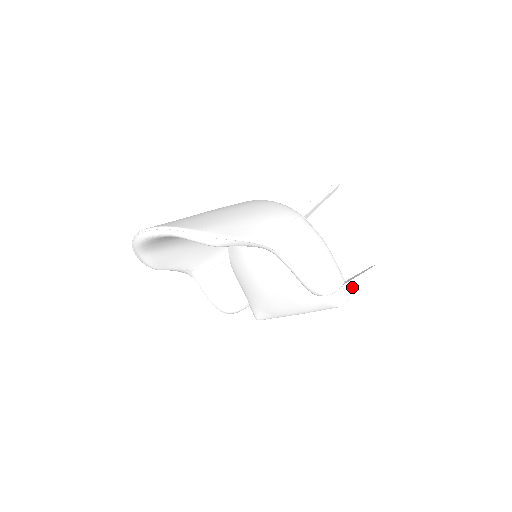
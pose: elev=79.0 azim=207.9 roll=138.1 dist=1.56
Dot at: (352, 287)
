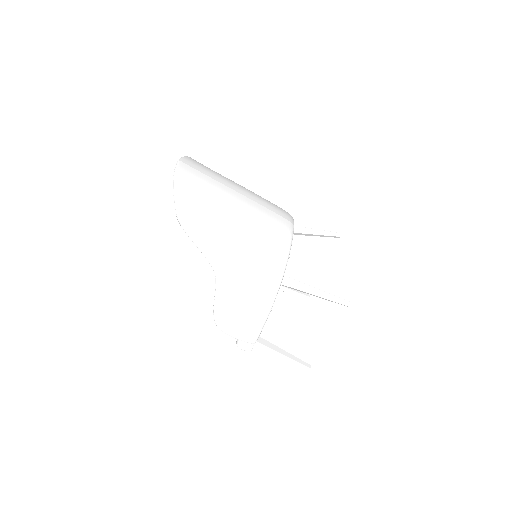
Dot at: (267, 352)
